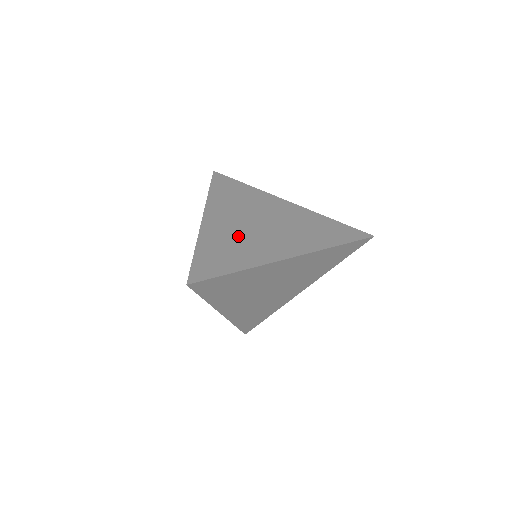
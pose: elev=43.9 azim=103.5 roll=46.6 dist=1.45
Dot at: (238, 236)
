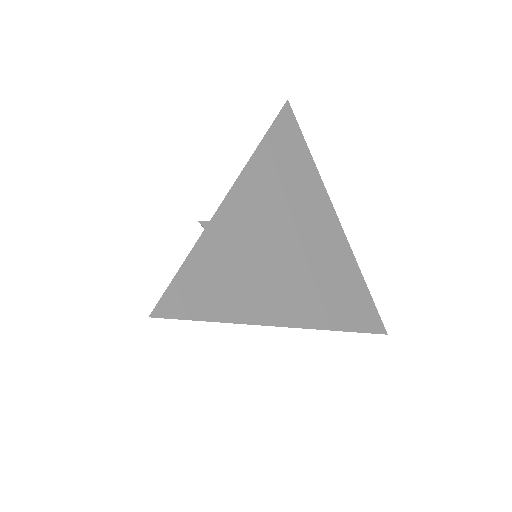
Dot at: occluded
